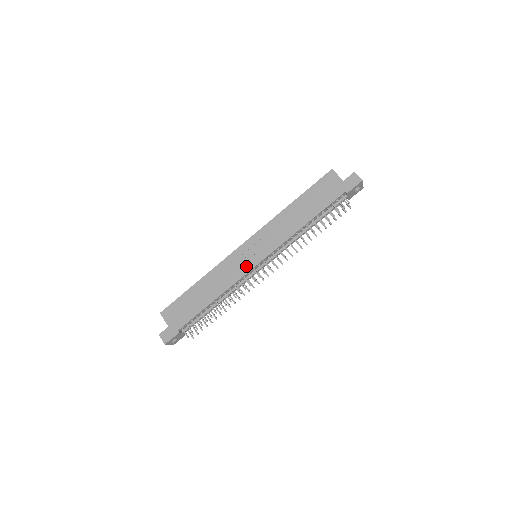
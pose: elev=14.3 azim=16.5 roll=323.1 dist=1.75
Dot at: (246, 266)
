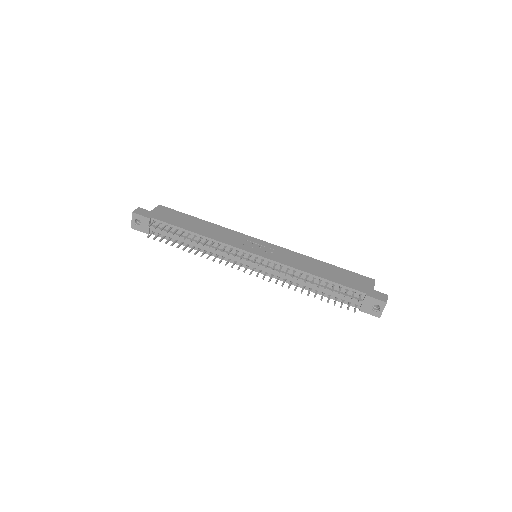
Dot at: (243, 246)
